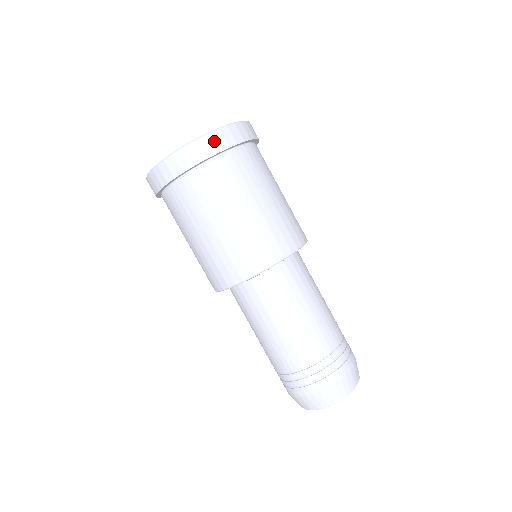
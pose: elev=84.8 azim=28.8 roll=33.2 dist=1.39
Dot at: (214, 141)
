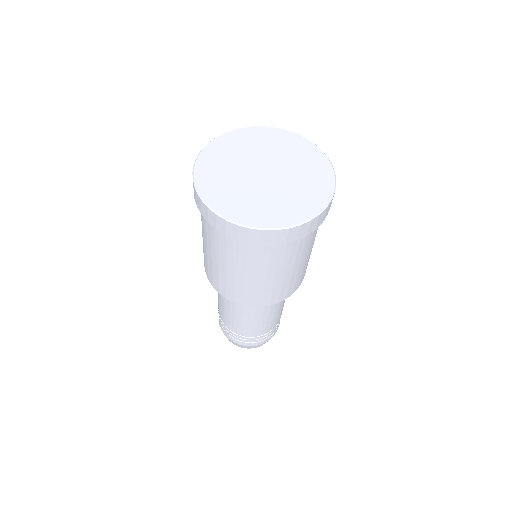
Dot at: (318, 221)
